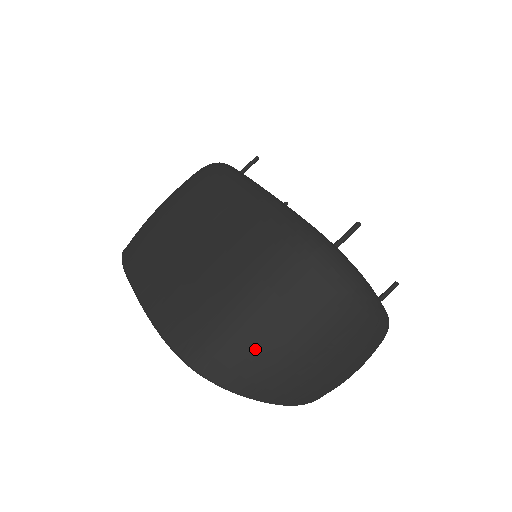
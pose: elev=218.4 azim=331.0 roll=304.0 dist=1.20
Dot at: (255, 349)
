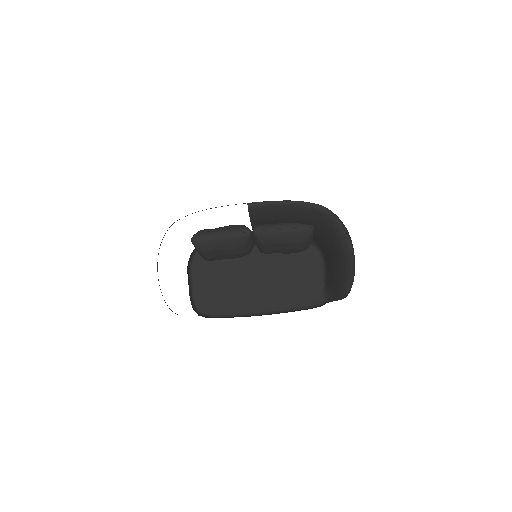
Dot at: occluded
